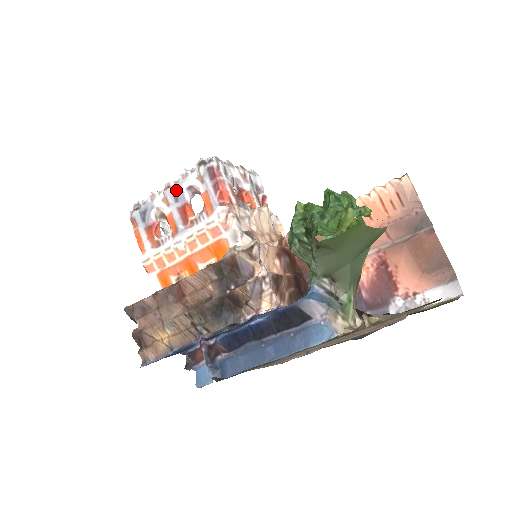
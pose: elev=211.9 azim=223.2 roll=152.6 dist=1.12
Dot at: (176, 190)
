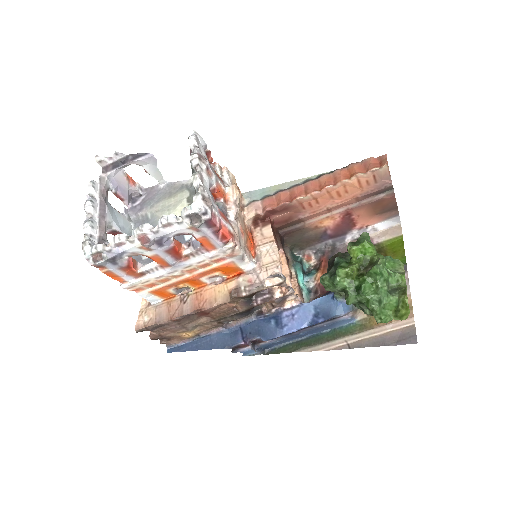
Dot at: (159, 239)
